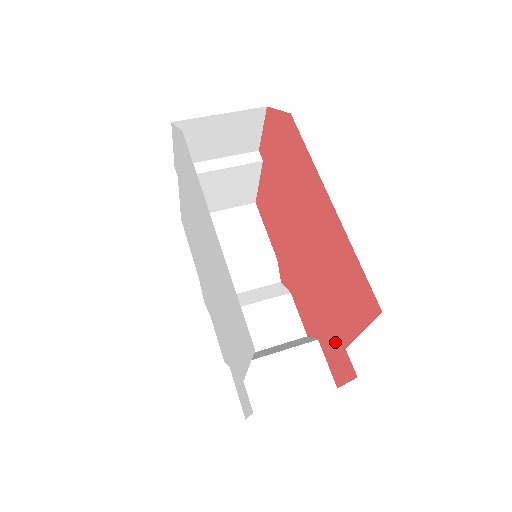
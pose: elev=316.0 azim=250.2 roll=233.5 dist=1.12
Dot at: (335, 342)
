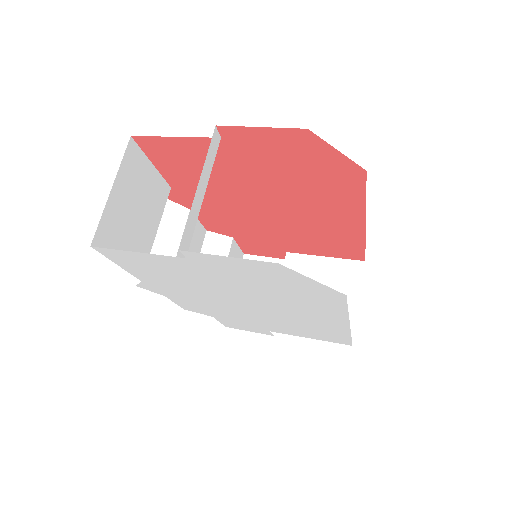
Dot at: (271, 247)
